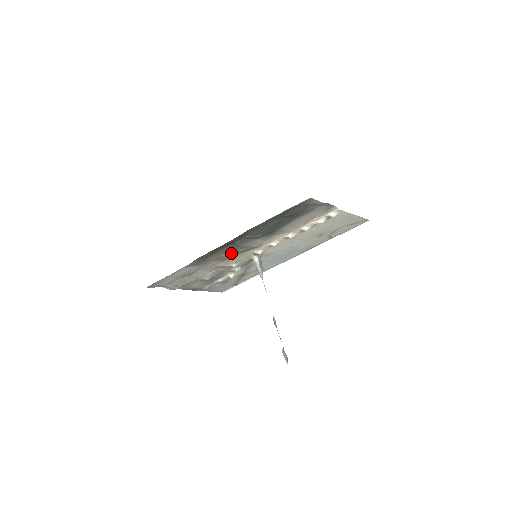
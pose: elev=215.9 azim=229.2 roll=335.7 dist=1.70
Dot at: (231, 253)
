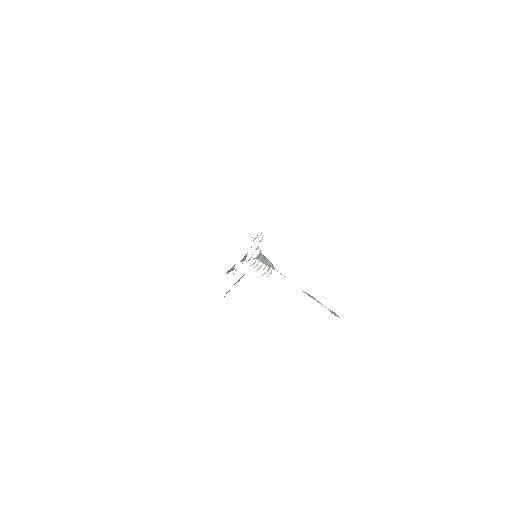
Dot at: occluded
